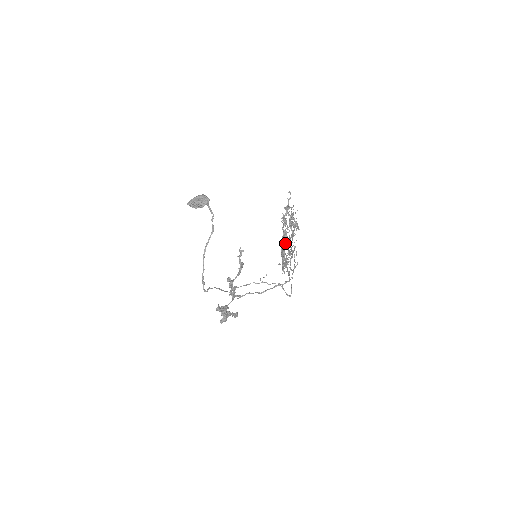
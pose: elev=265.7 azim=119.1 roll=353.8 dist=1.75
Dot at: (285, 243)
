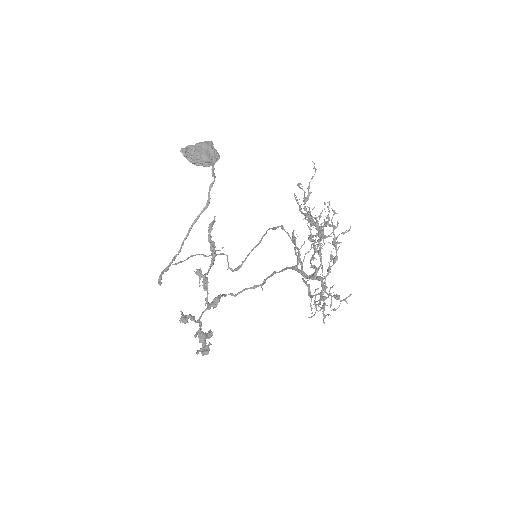
Dot at: (328, 274)
